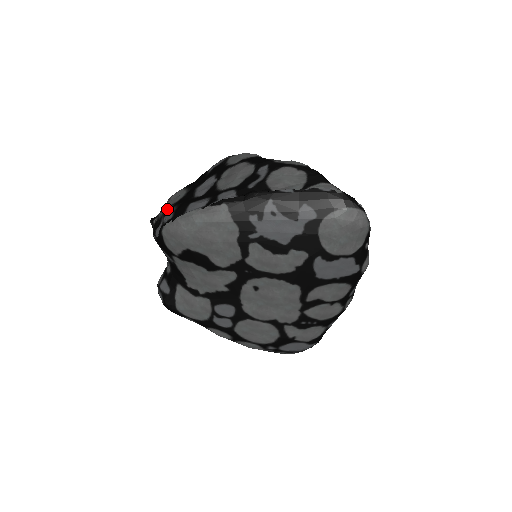
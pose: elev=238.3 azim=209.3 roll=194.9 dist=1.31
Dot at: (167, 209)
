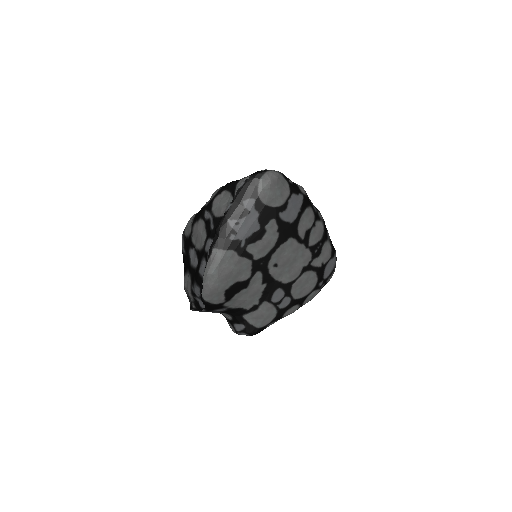
Dot at: (192, 291)
